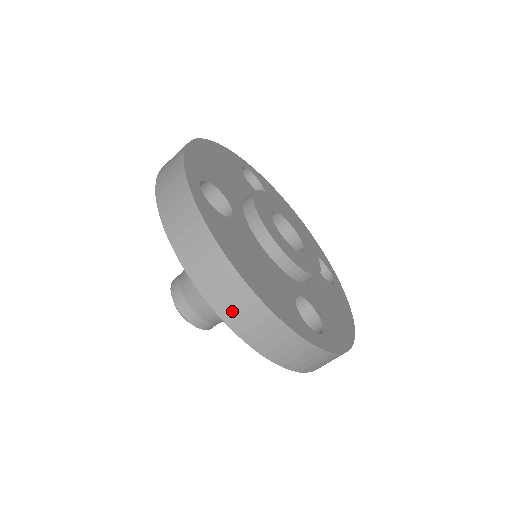
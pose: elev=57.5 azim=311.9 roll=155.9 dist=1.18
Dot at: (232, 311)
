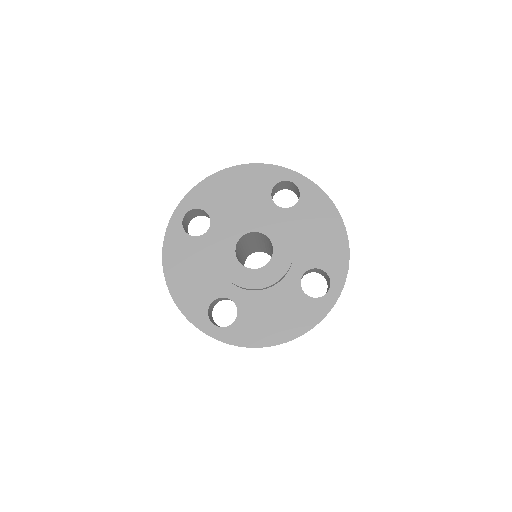
Dot at: occluded
